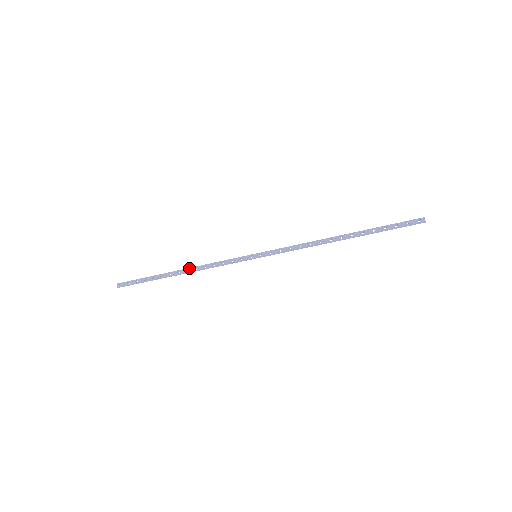
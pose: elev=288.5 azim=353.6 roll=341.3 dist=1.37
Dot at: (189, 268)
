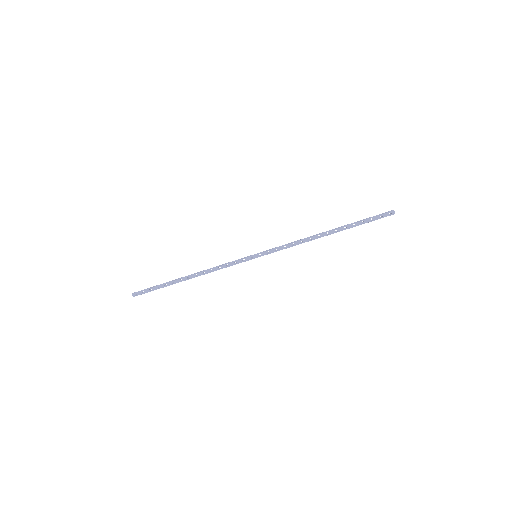
Dot at: (197, 274)
